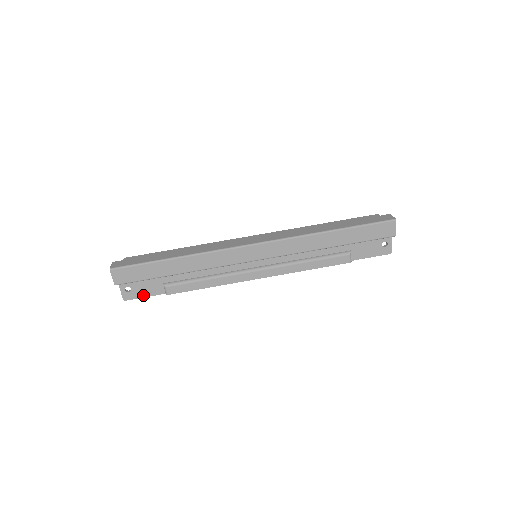
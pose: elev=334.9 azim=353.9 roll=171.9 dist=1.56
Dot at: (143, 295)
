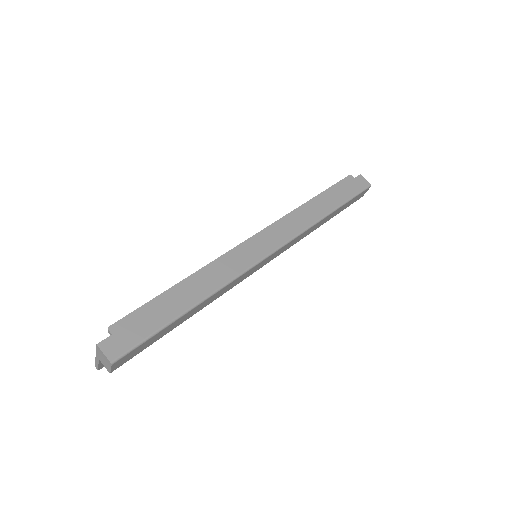
Dot at: occluded
